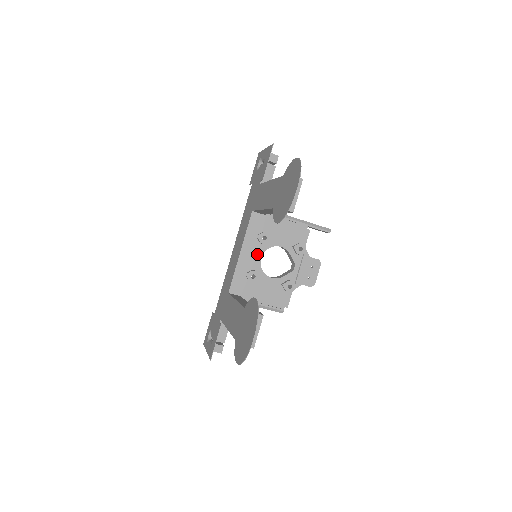
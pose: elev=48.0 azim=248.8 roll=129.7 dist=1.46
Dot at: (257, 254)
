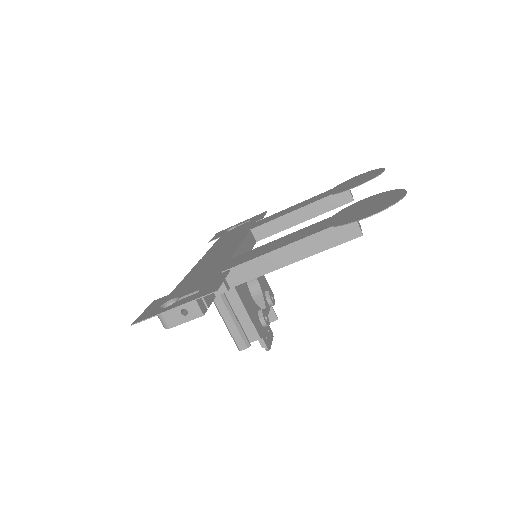
Dot at: occluded
